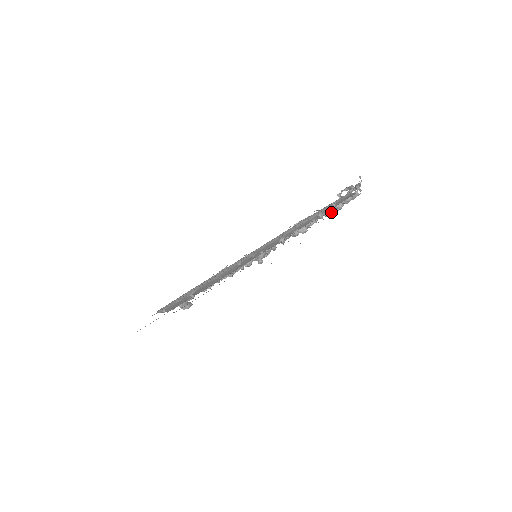
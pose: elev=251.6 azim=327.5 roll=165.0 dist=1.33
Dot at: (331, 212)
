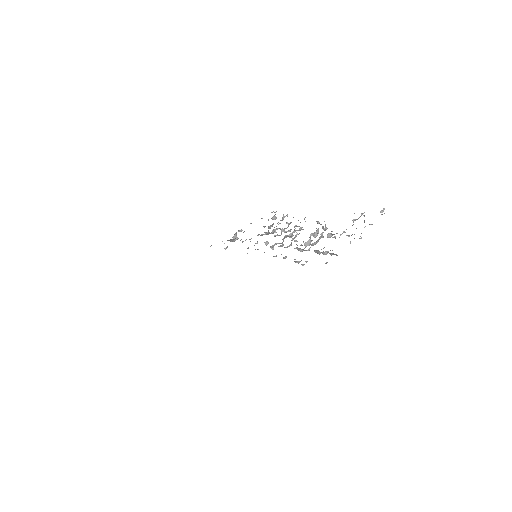
Dot at: (318, 253)
